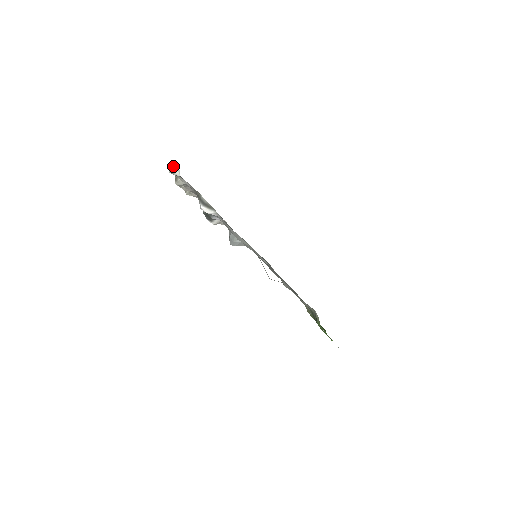
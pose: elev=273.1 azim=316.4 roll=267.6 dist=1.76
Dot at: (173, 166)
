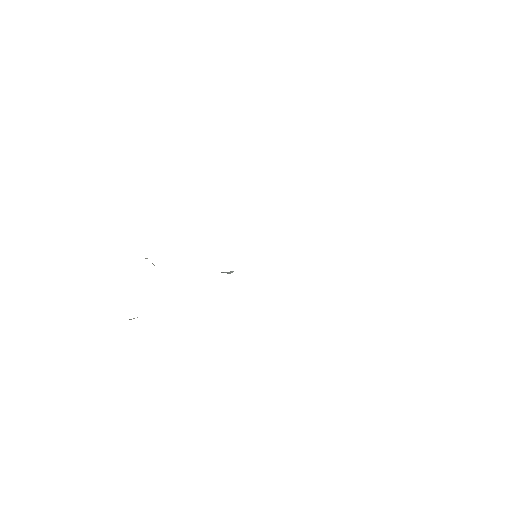
Dot at: occluded
